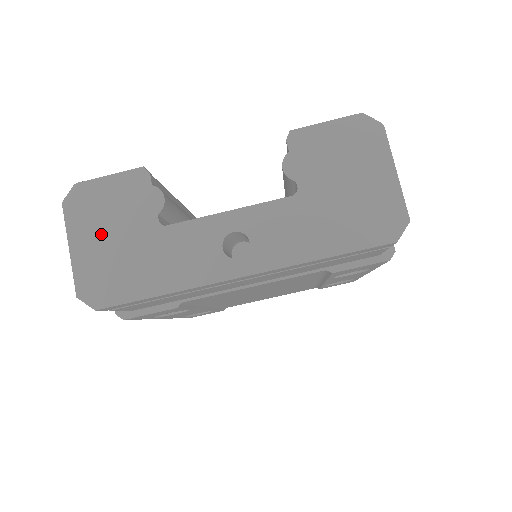
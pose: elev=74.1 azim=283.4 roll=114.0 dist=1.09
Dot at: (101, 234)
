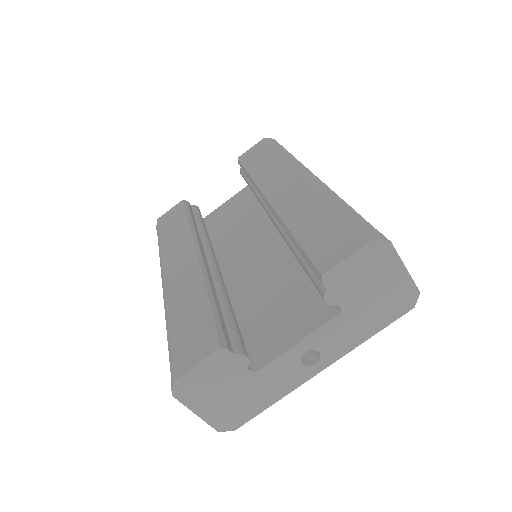
Dot at: (213, 397)
